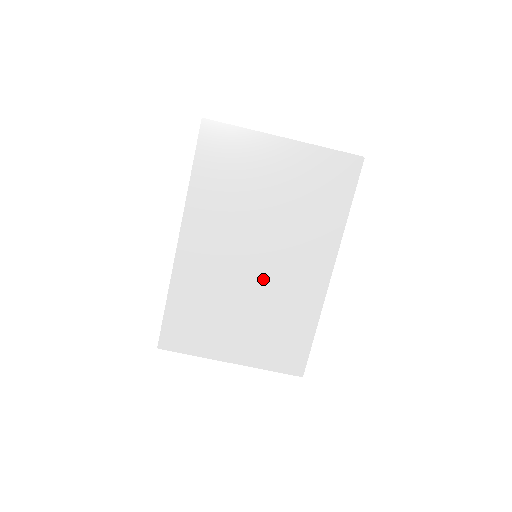
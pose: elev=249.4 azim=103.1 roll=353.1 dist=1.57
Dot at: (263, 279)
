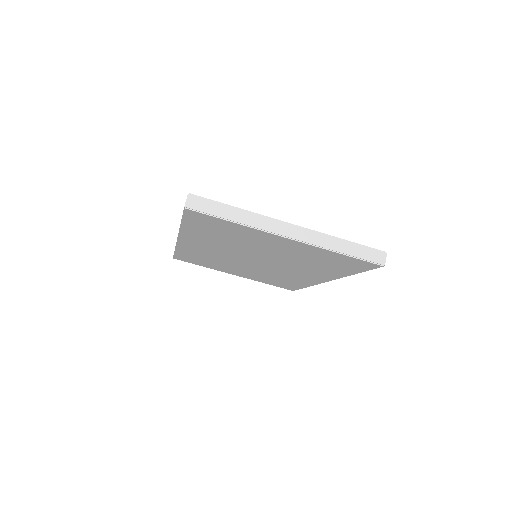
Dot at: (261, 267)
